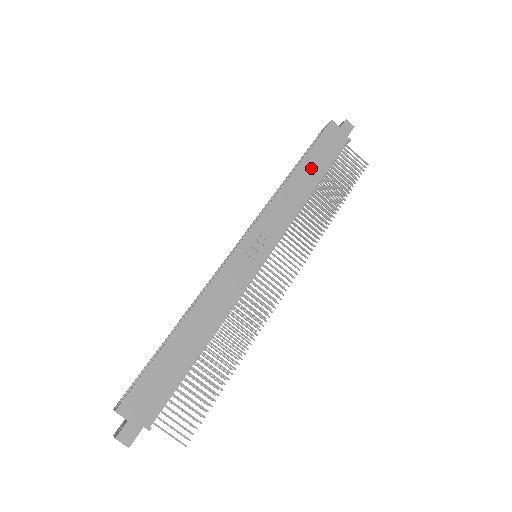
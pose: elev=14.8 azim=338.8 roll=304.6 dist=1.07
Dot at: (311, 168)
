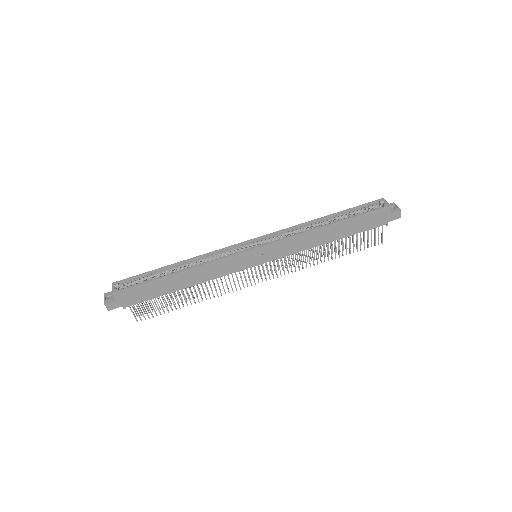
Dot at: (341, 229)
